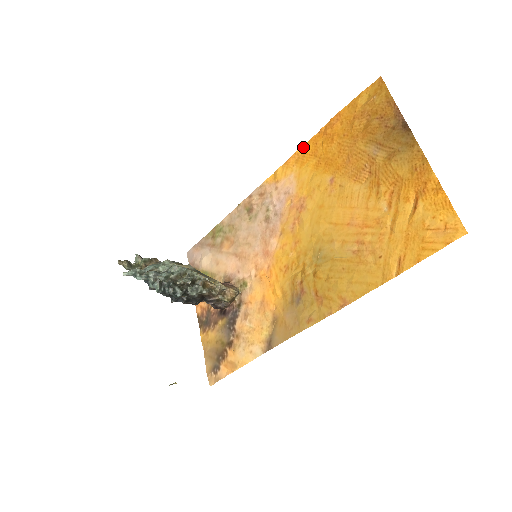
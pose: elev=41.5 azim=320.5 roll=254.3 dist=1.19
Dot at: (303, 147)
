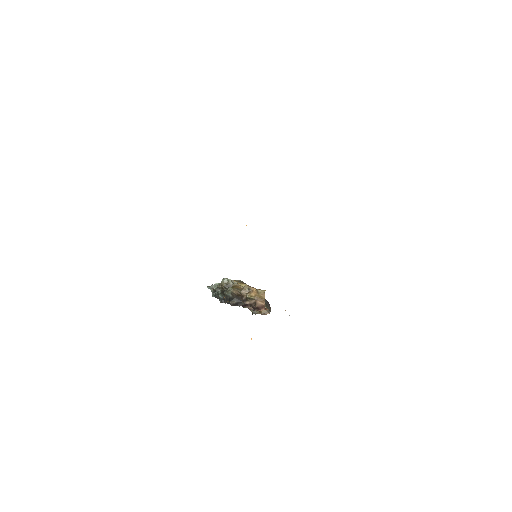
Dot at: occluded
